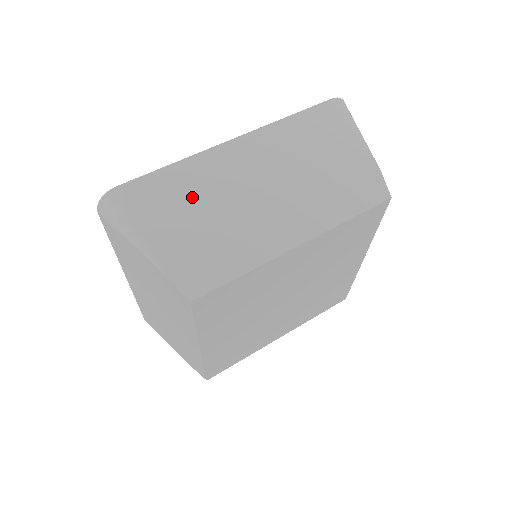
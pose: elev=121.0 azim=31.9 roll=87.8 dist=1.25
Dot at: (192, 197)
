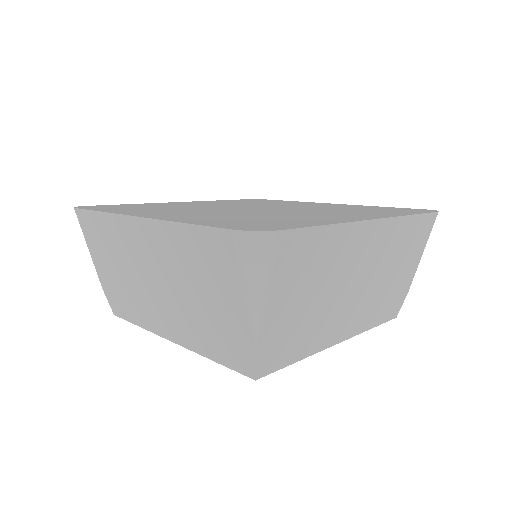
Dot at: (112, 249)
